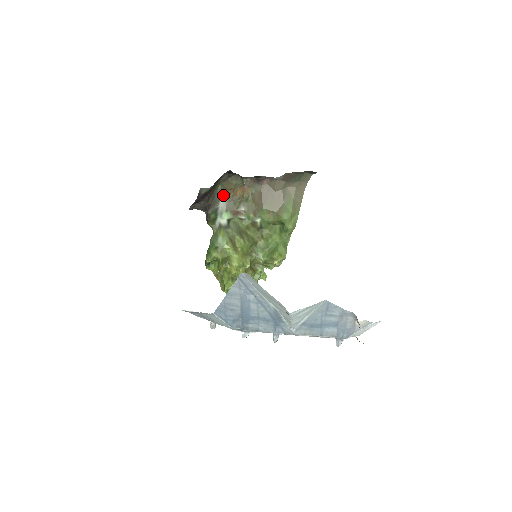
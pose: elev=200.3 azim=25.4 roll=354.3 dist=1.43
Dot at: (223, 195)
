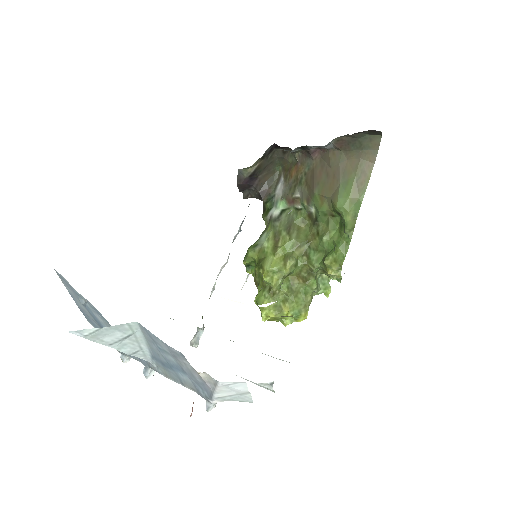
Dot at: (282, 178)
